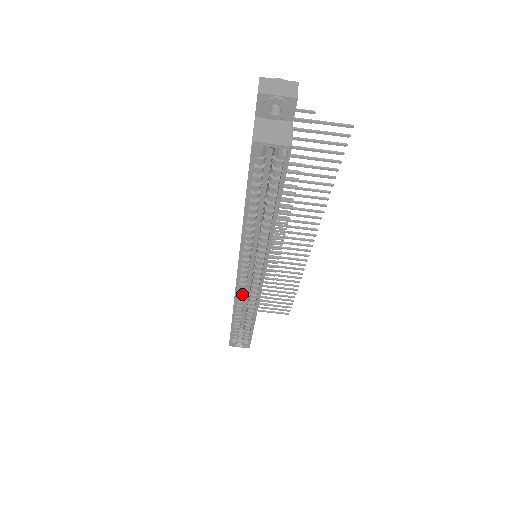
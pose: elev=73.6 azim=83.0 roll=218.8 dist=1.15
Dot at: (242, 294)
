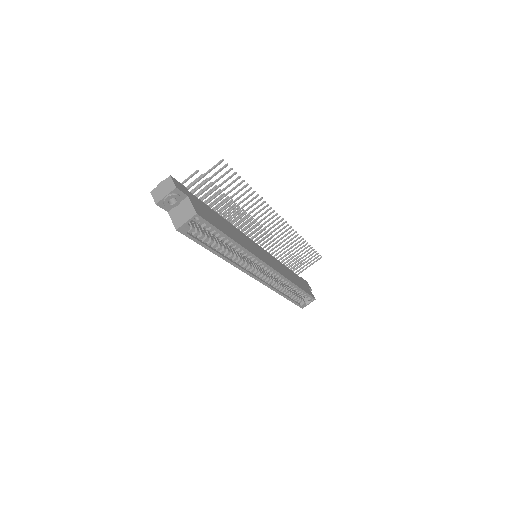
Dot at: (271, 282)
